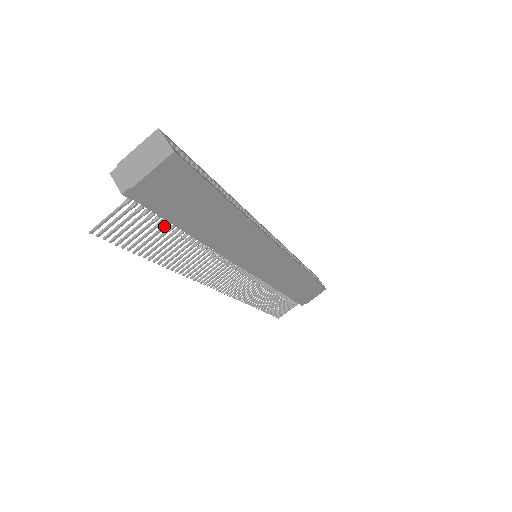
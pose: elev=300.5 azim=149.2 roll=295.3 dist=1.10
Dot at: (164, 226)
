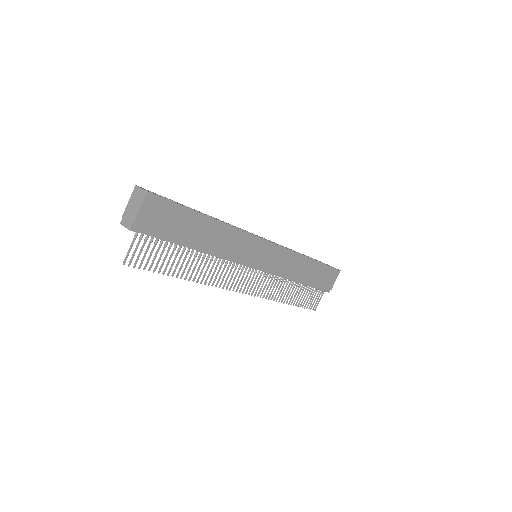
Dot at: (169, 247)
